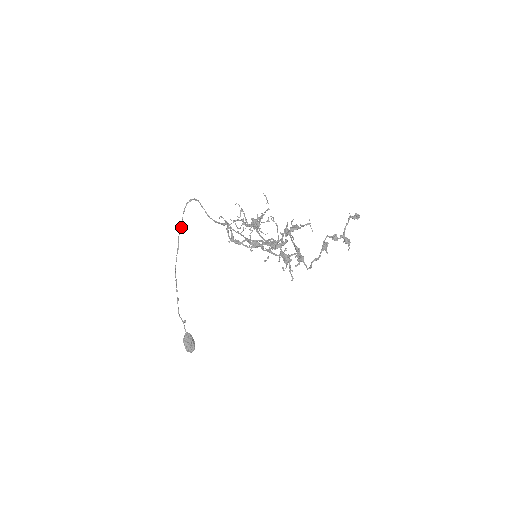
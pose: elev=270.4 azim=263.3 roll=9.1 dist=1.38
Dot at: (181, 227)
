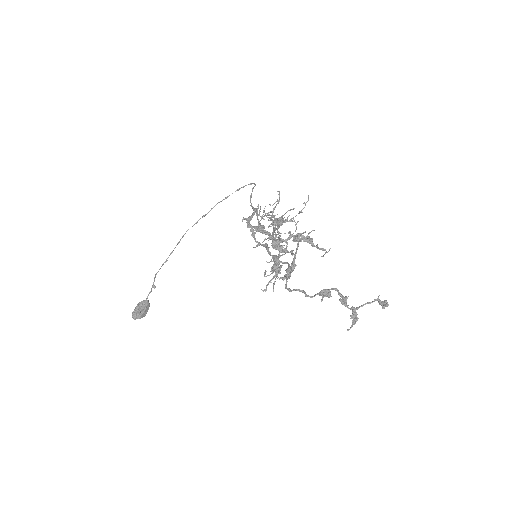
Dot at: (224, 199)
